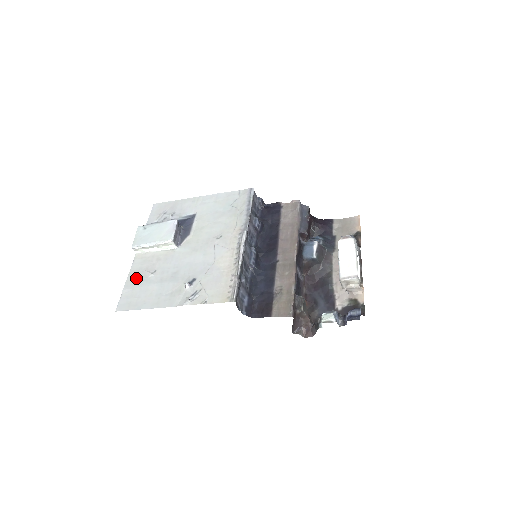
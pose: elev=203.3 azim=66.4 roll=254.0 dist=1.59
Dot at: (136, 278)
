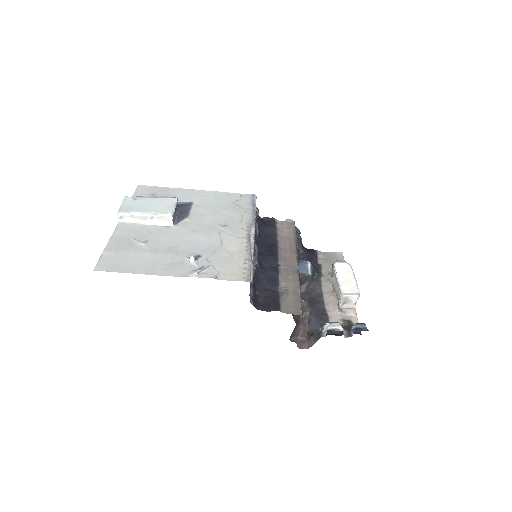
Dot at: (121, 243)
